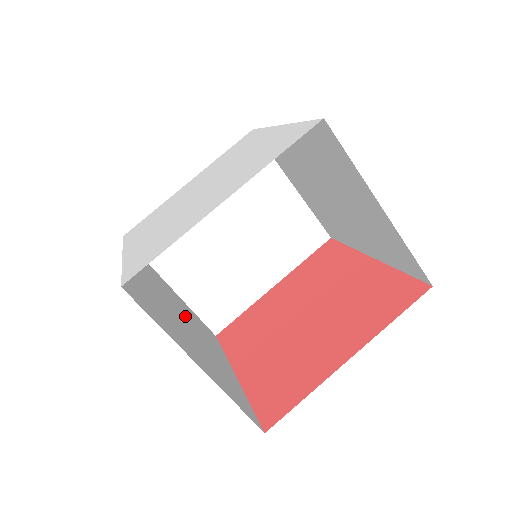
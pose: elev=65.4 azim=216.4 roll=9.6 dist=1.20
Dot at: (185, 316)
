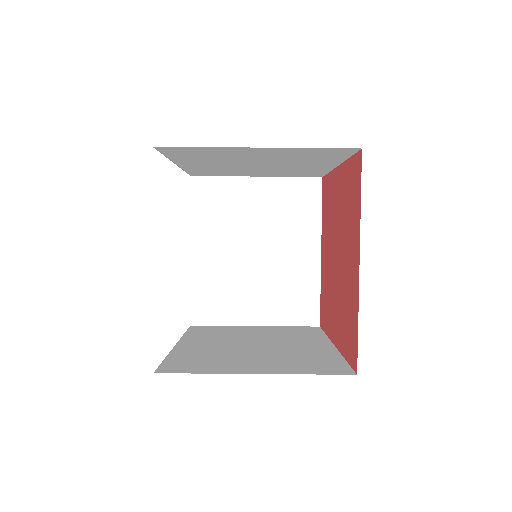
Dot at: (263, 339)
